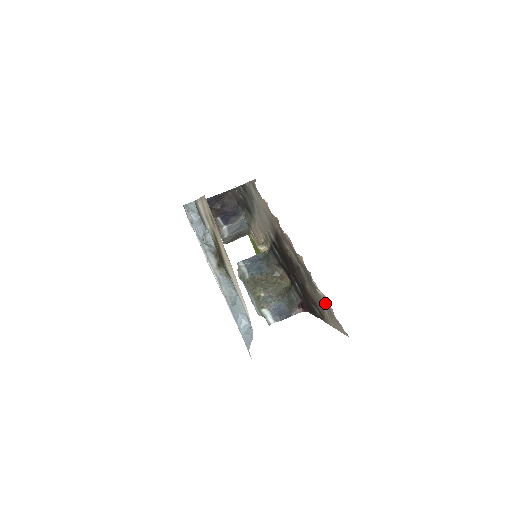
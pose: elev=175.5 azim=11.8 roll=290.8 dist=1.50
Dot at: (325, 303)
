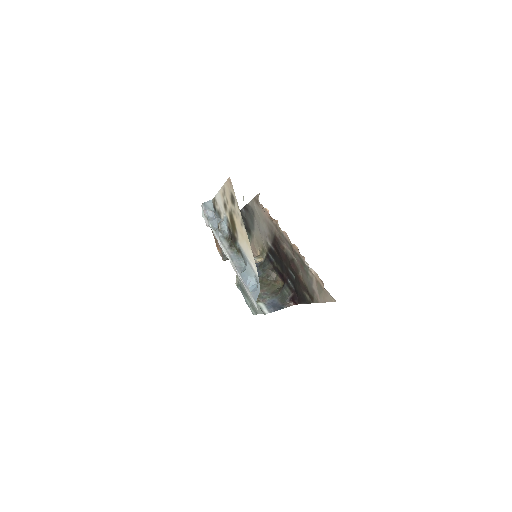
Dot at: (316, 281)
